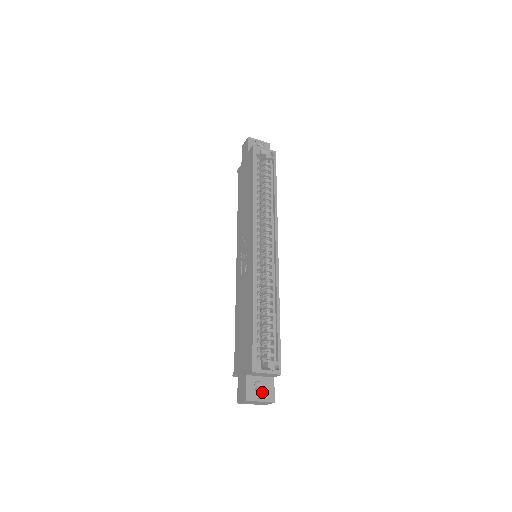
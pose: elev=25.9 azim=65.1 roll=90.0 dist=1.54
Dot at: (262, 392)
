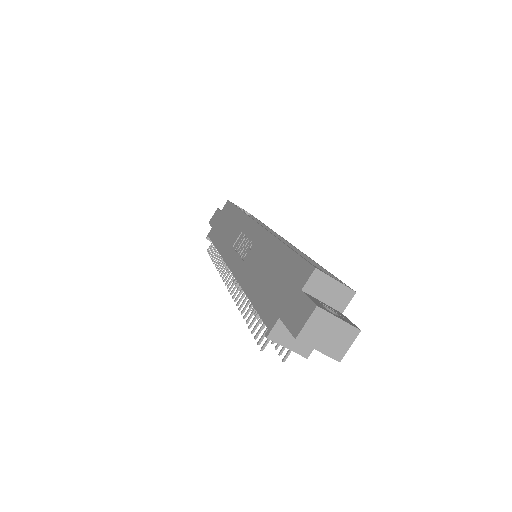
Dot at: occluded
